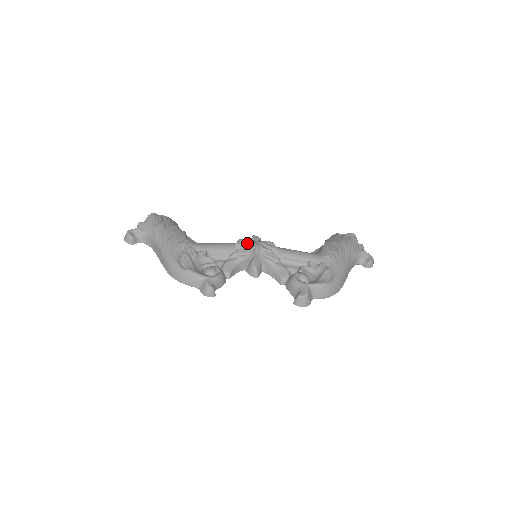
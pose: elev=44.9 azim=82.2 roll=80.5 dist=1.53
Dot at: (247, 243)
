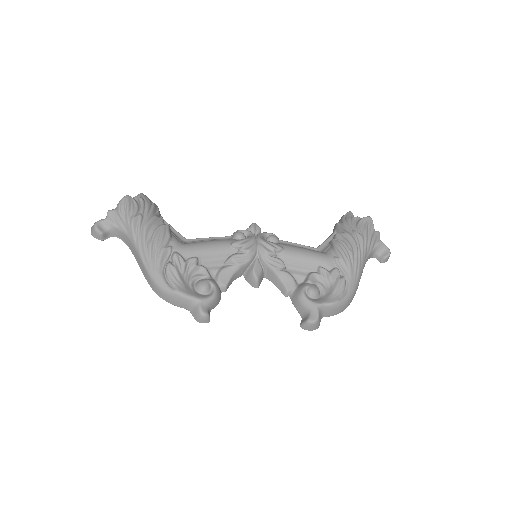
Dot at: (246, 244)
